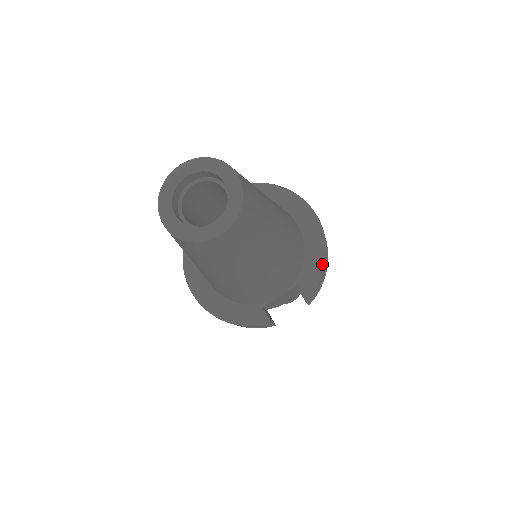
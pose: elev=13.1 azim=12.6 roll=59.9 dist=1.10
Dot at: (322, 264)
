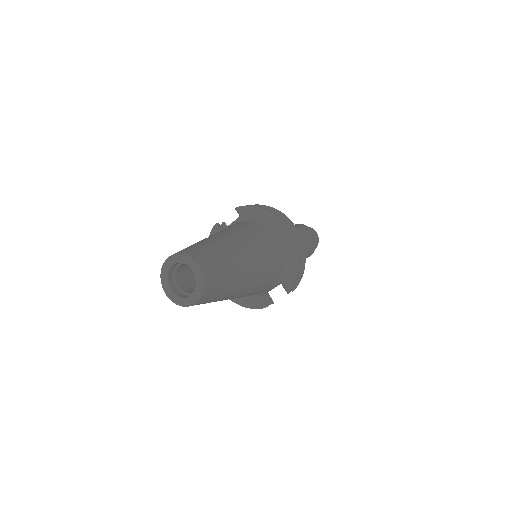
Dot at: (295, 269)
